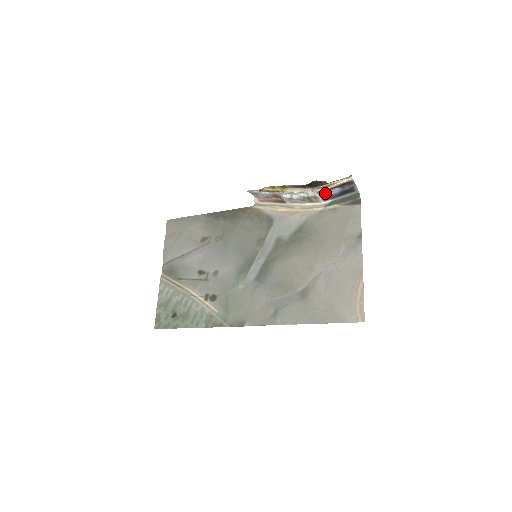
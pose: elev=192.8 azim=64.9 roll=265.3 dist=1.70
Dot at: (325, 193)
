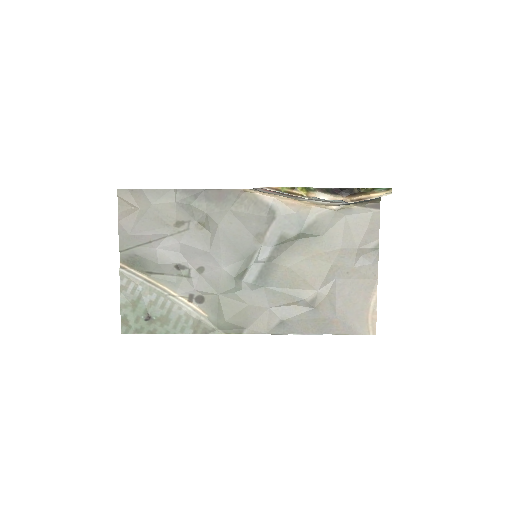
Dot at: occluded
